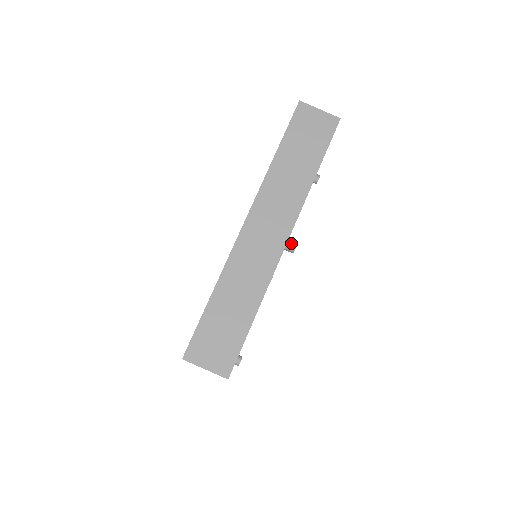
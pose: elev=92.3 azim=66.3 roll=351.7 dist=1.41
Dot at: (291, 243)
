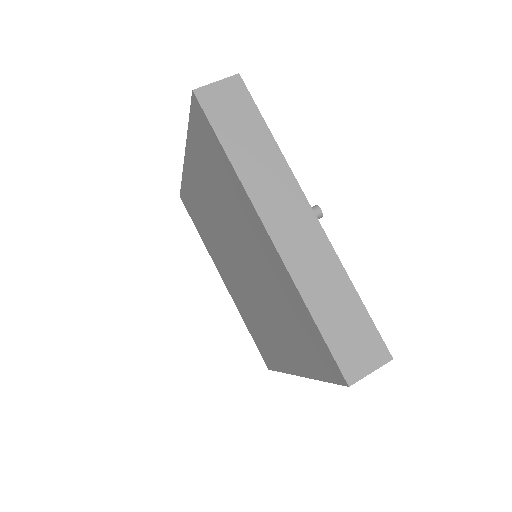
Dot at: (314, 211)
